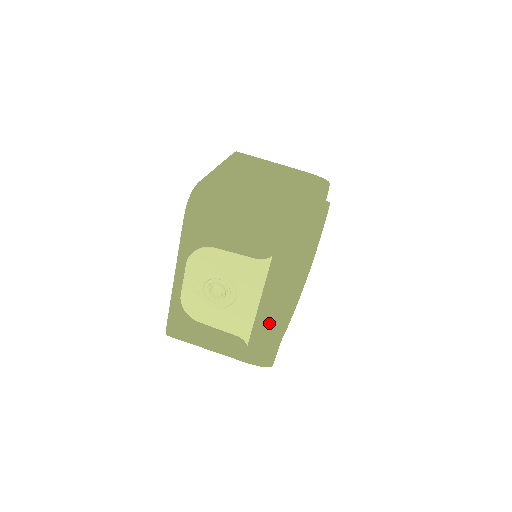
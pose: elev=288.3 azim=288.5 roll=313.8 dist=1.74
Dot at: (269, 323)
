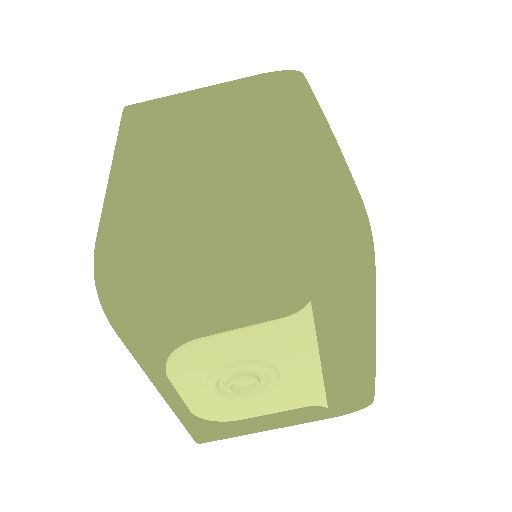
Dot at: (348, 374)
